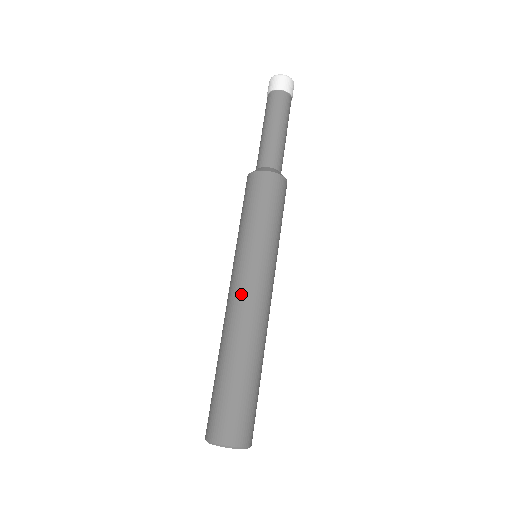
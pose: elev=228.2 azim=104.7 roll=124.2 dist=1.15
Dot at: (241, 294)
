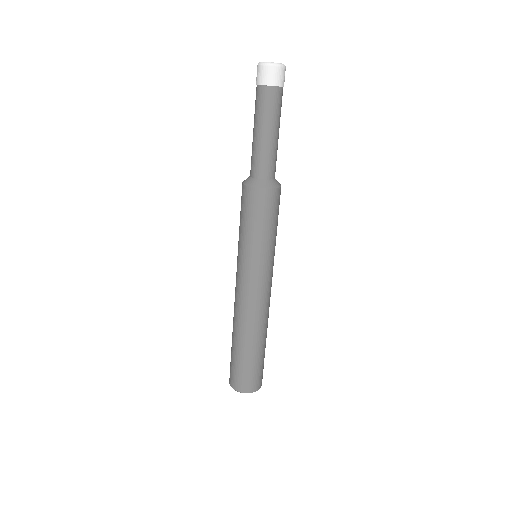
Dot at: (244, 297)
